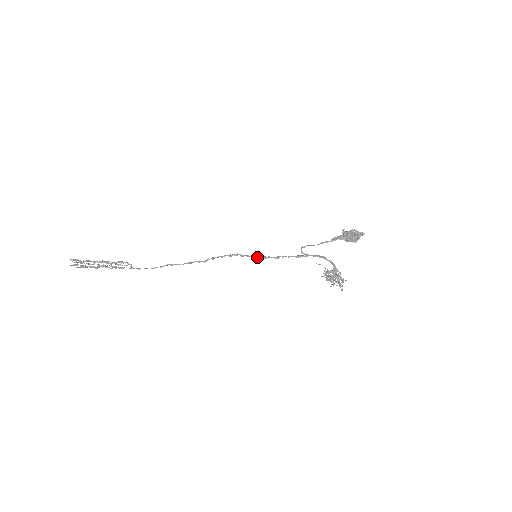
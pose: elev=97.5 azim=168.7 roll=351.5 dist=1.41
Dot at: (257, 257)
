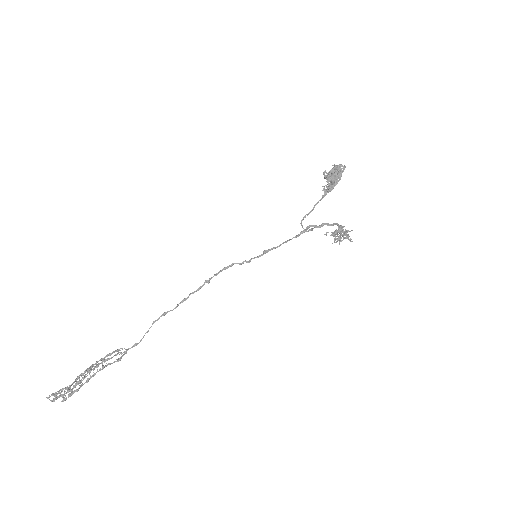
Dot at: (258, 257)
